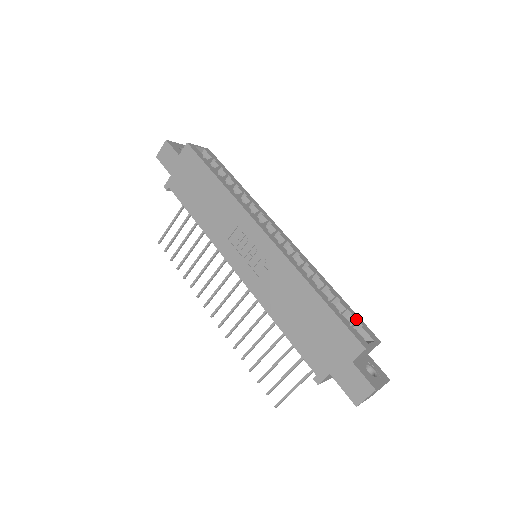
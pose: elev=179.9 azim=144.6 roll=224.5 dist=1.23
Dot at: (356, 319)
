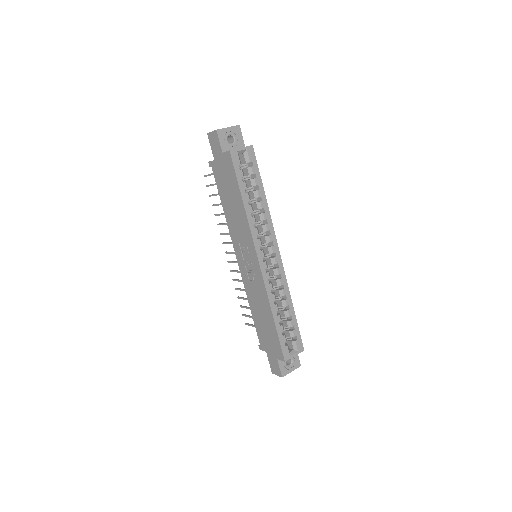
Dot at: (295, 335)
